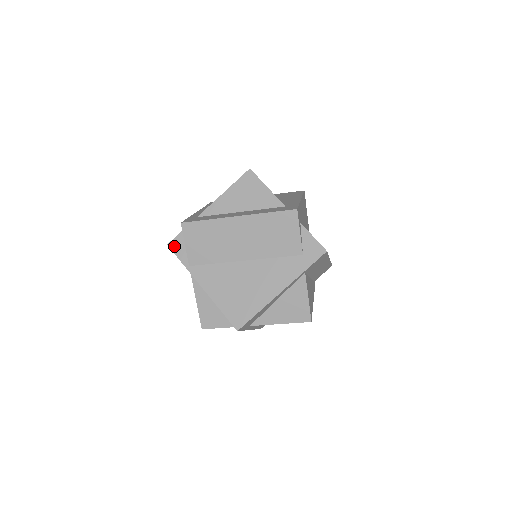
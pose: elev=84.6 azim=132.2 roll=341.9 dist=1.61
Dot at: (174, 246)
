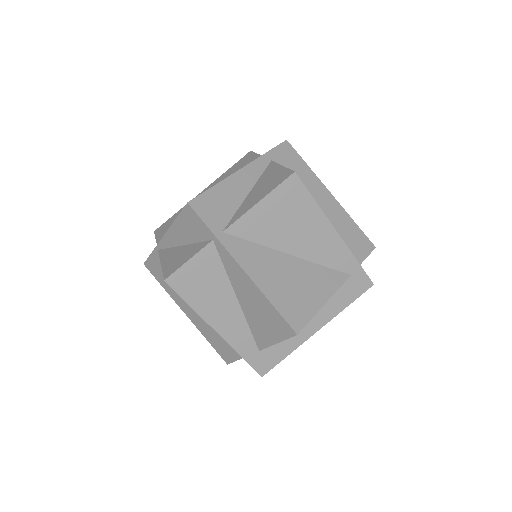
Dot at: occluded
